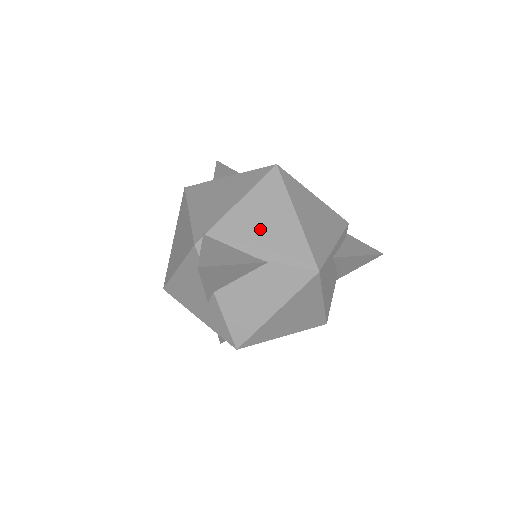
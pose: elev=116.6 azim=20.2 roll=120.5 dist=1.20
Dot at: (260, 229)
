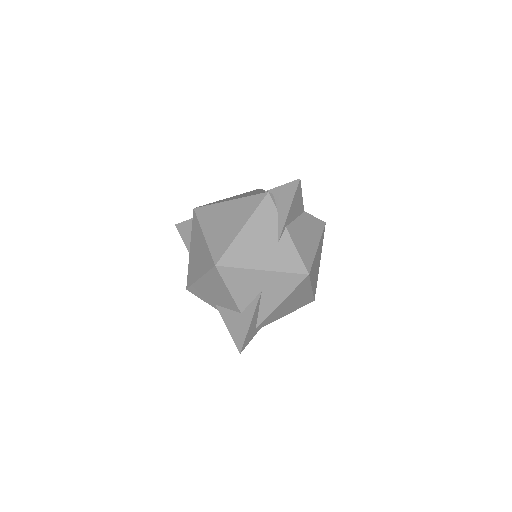
Dot at: occluded
